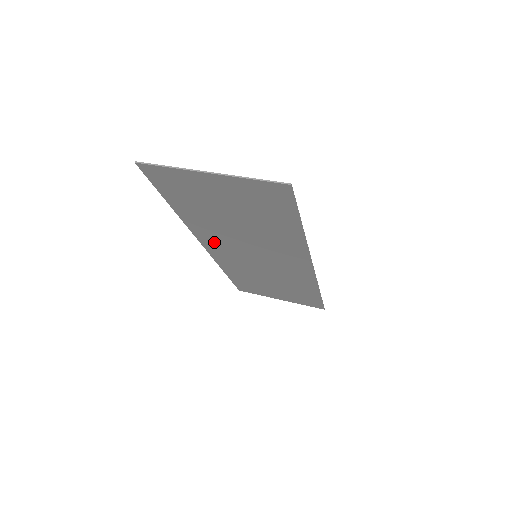
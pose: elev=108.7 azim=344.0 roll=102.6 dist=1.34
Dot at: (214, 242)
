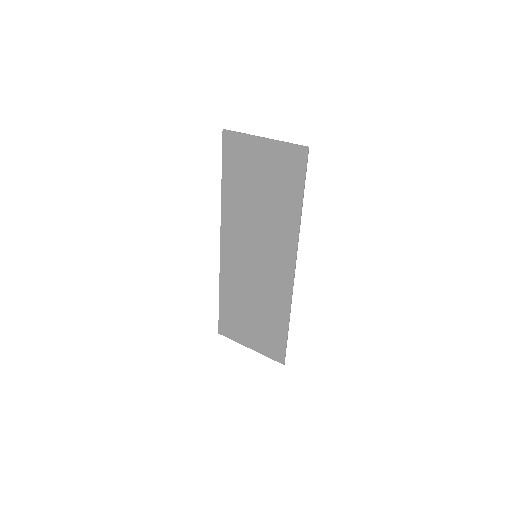
Dot at: (232, 235)
